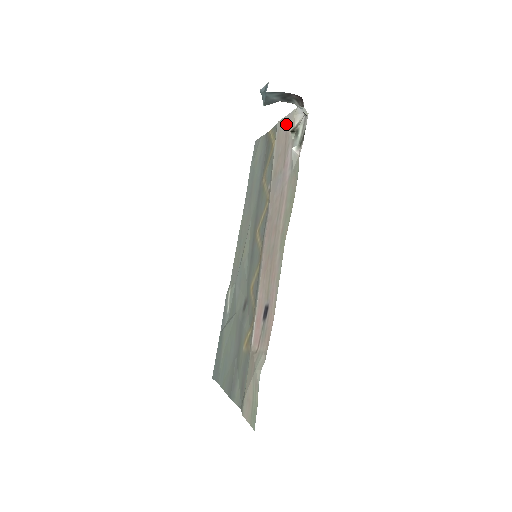
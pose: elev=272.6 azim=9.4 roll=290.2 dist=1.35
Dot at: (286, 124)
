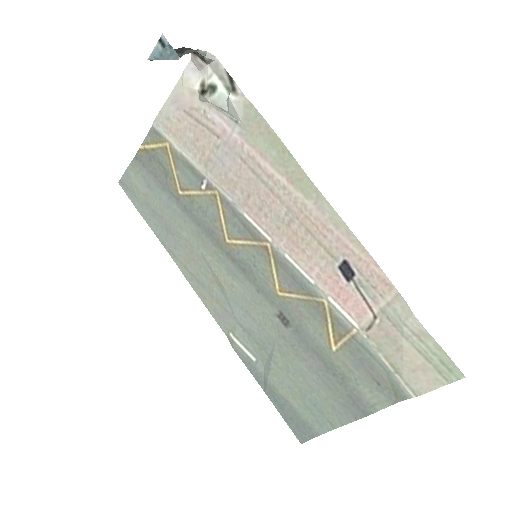
Dot at: (176, 106)
